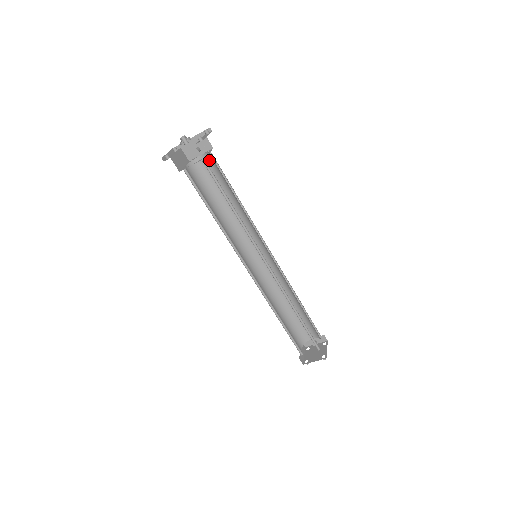
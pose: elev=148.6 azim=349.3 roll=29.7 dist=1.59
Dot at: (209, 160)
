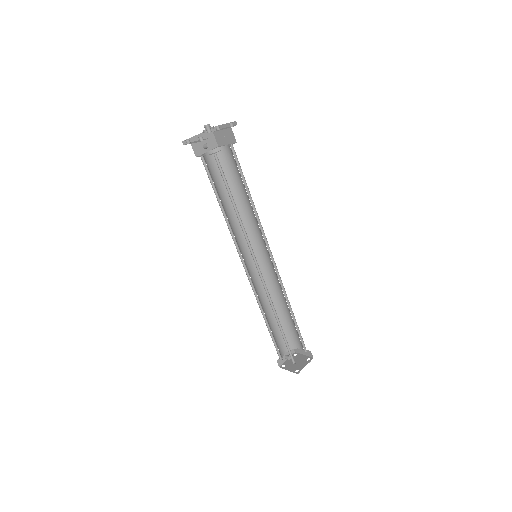
Dot at: occluded
